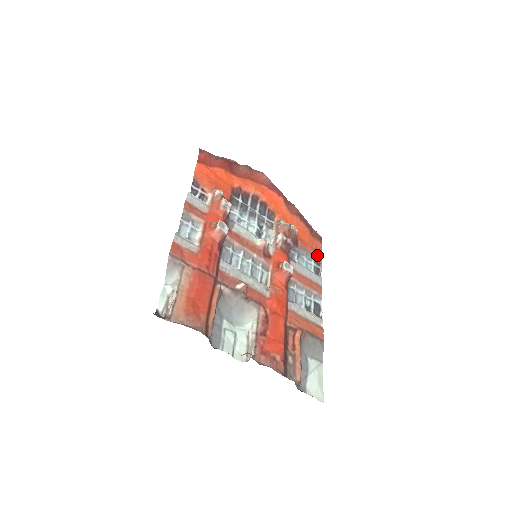
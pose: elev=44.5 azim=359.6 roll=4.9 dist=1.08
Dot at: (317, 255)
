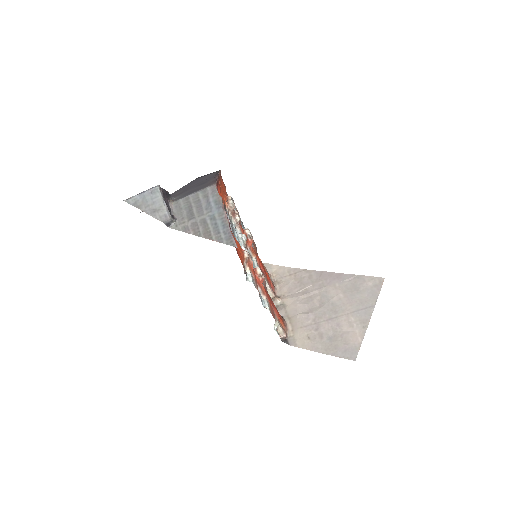
Dot at: occluded
